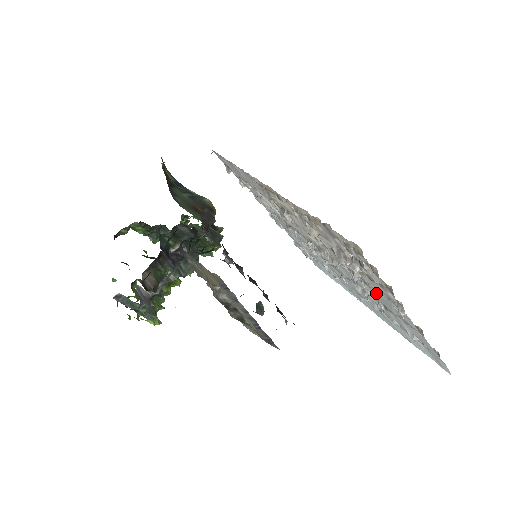
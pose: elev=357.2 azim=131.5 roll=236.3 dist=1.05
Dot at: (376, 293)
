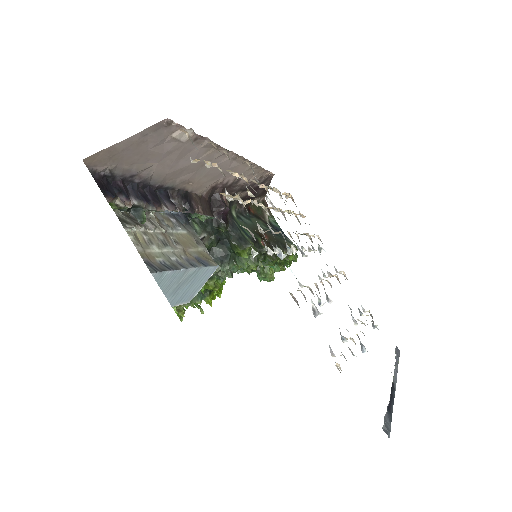
Dot at: (265, 246)
